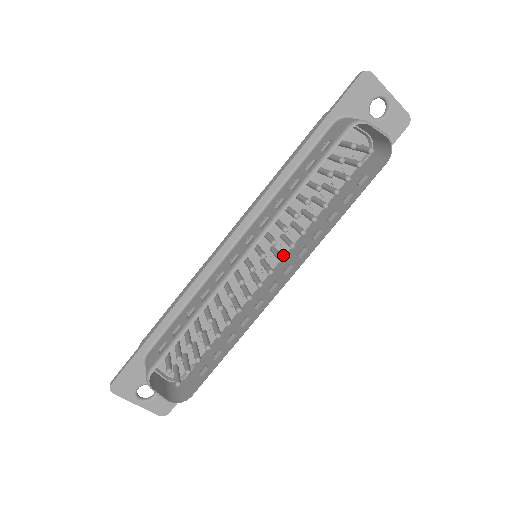
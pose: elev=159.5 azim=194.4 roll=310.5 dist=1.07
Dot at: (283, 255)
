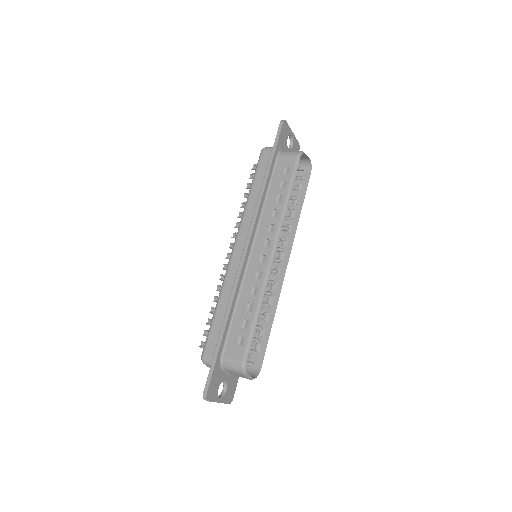
Dot at: occluded
